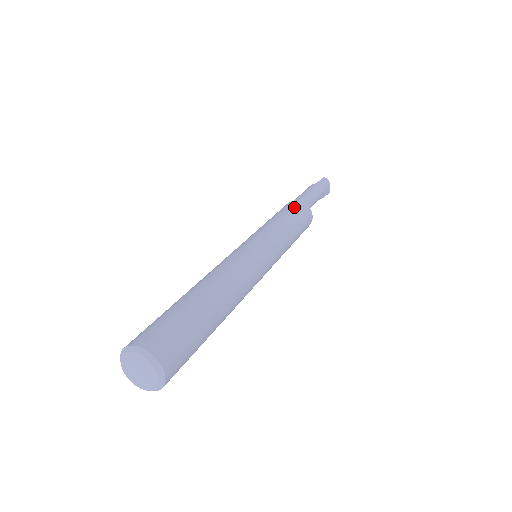
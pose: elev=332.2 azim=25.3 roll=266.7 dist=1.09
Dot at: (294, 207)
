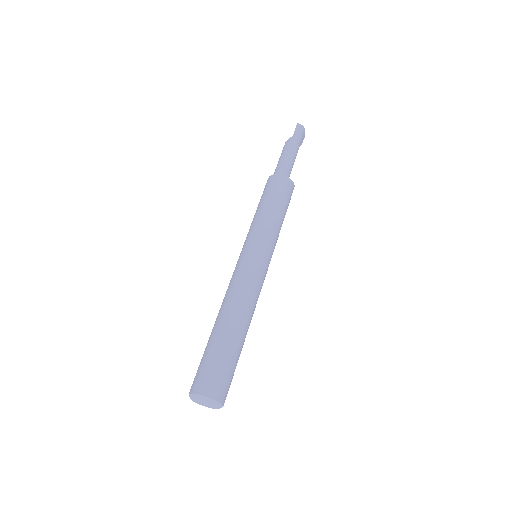
Dot at: (278, 187)
